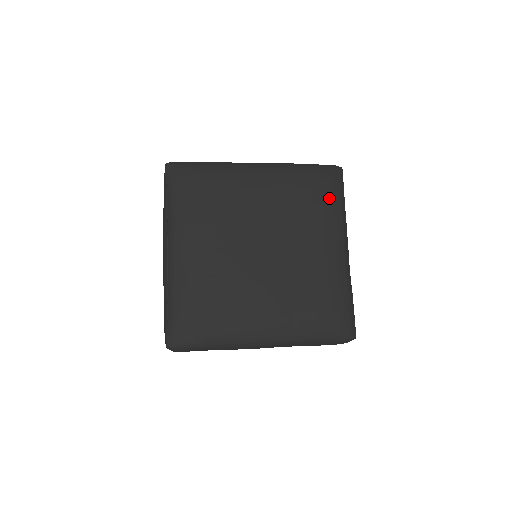
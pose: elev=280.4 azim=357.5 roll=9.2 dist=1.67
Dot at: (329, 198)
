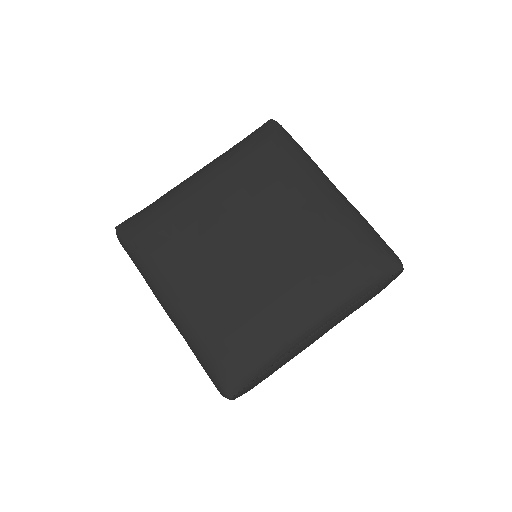
Dot at: (354, 272)
